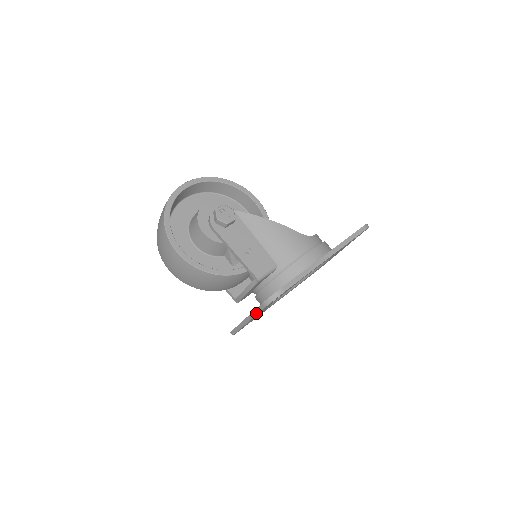
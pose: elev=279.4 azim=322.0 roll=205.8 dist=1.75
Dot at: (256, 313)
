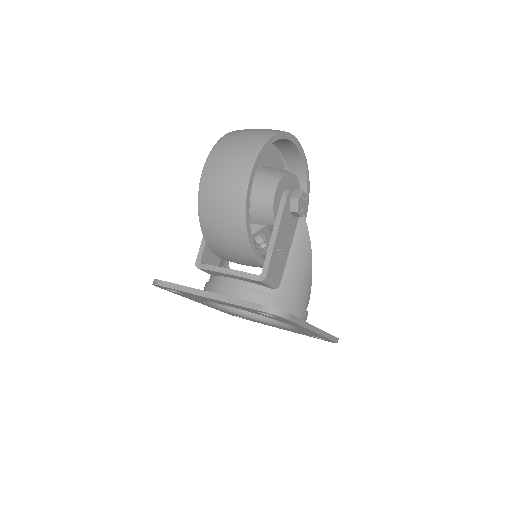
Dot at: (236, 302)
